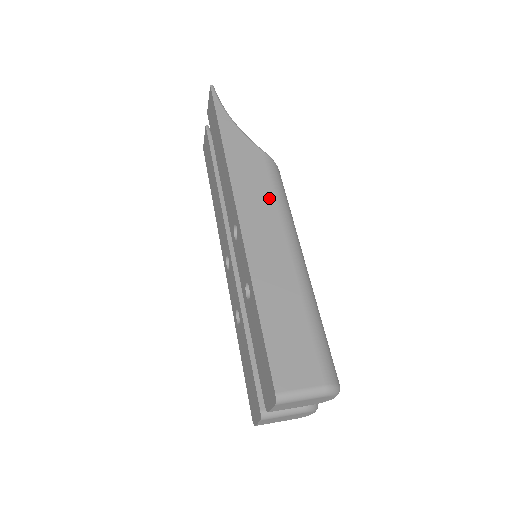
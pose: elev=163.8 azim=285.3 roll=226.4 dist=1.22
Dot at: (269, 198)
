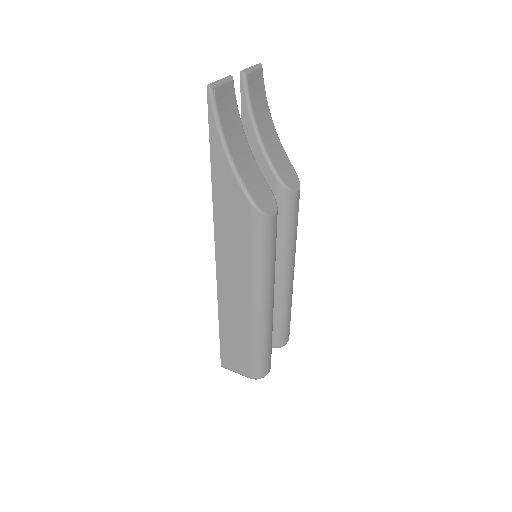
Dot at: (244, 255)
